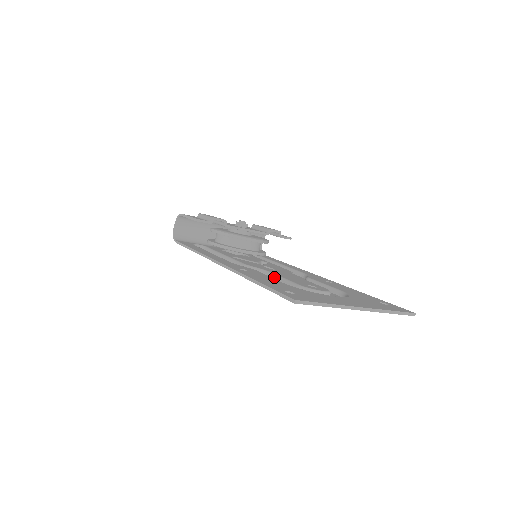
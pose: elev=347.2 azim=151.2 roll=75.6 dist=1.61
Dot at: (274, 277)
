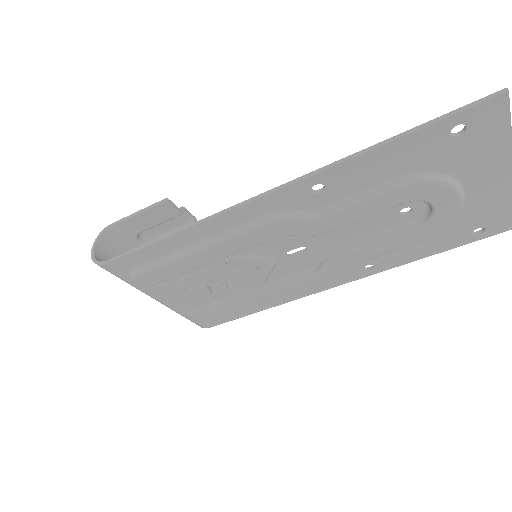
Dot at: occluded
